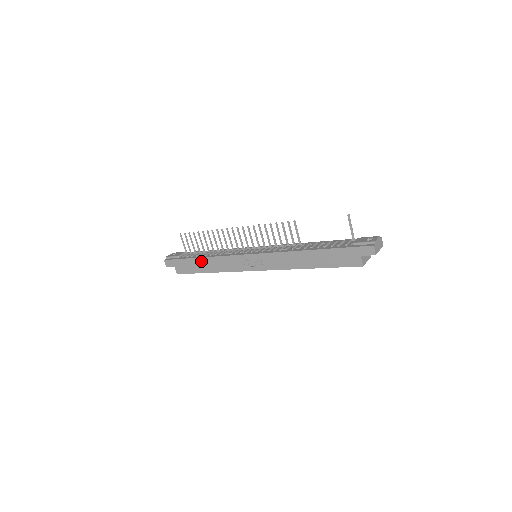
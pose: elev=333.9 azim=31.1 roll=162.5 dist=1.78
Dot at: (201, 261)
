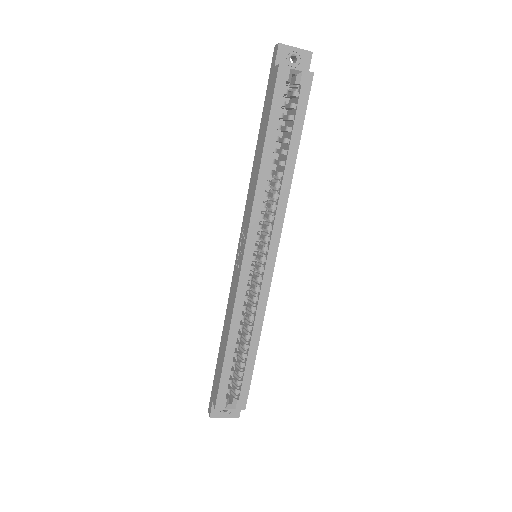
Dot at: (222, 343)
